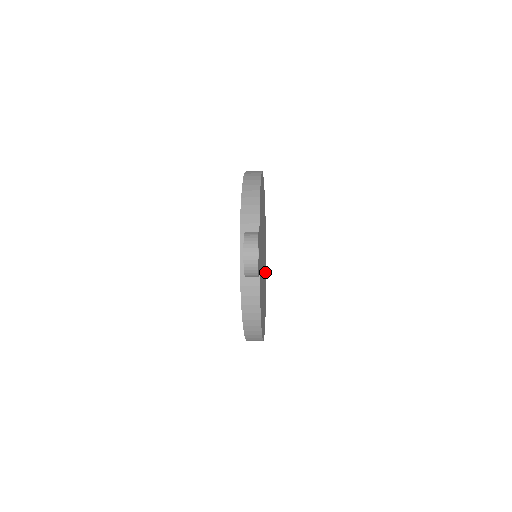
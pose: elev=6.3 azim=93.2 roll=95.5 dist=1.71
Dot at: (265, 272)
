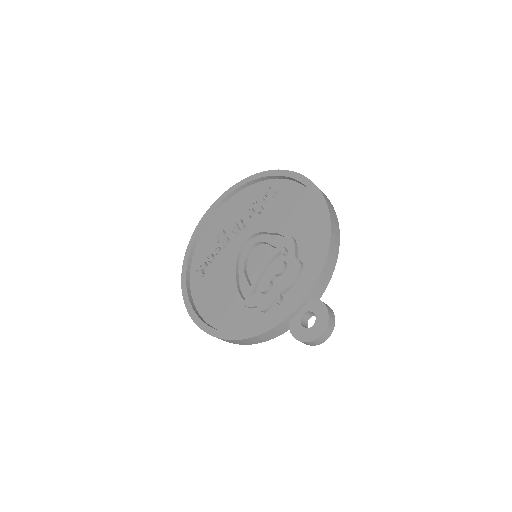
Dot at: occluded
